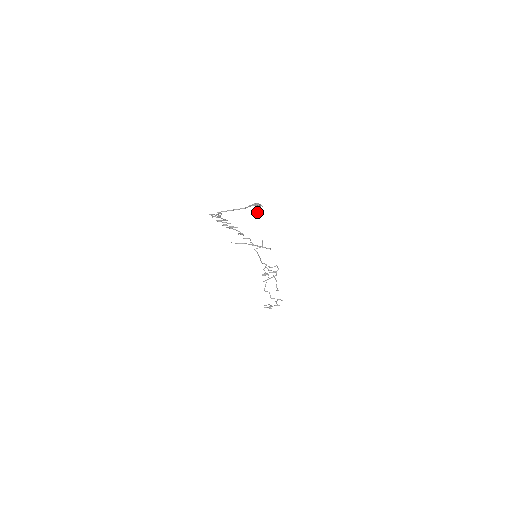
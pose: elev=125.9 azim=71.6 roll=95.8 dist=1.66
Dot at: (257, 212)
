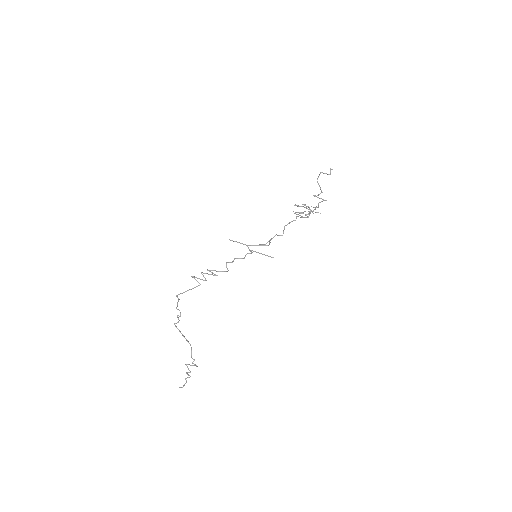
Dot at: occluded
